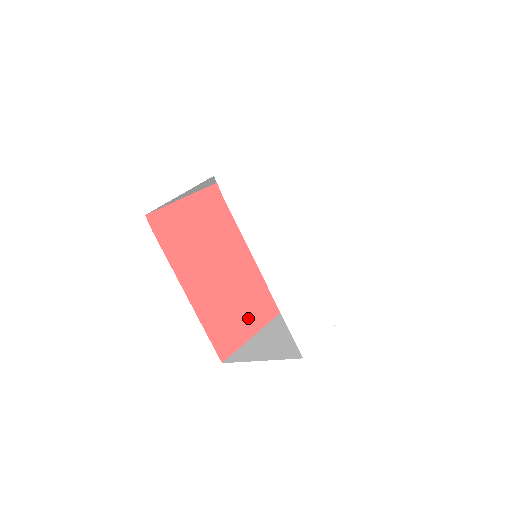
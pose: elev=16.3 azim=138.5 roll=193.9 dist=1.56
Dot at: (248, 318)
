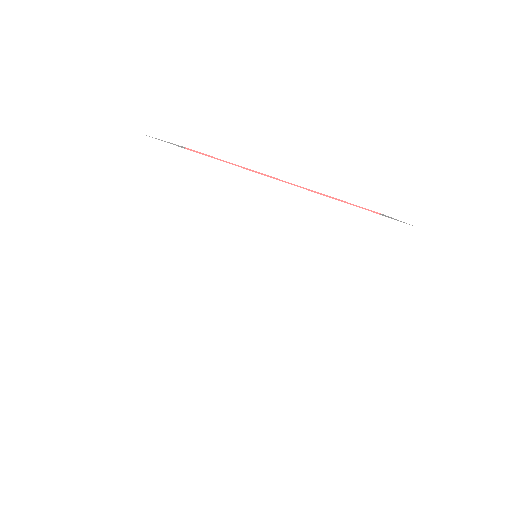
Dot at: occluded
